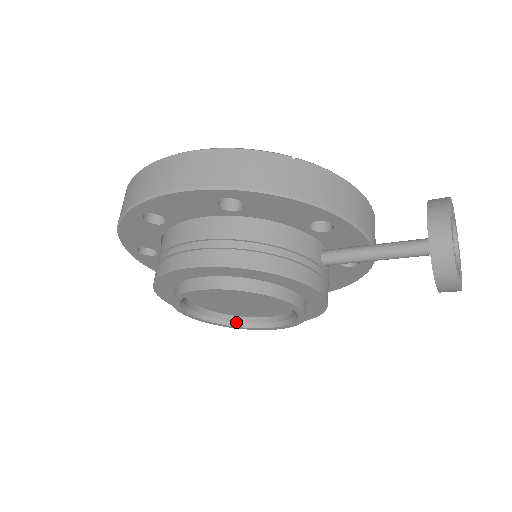
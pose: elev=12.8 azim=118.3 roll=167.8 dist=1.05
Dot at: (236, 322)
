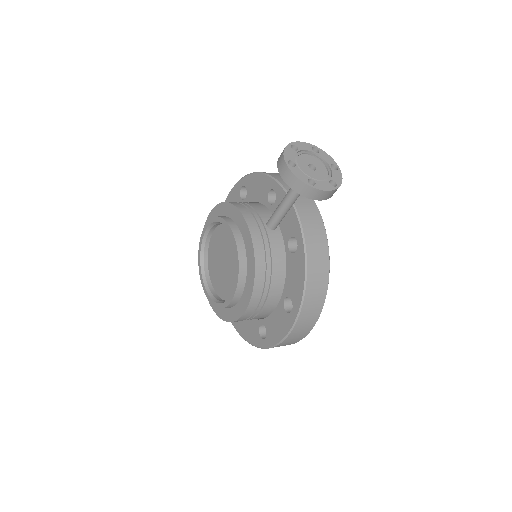
Dot at: (221, 301)
